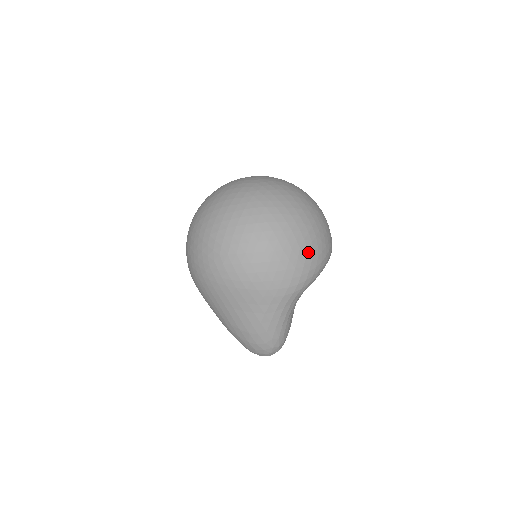
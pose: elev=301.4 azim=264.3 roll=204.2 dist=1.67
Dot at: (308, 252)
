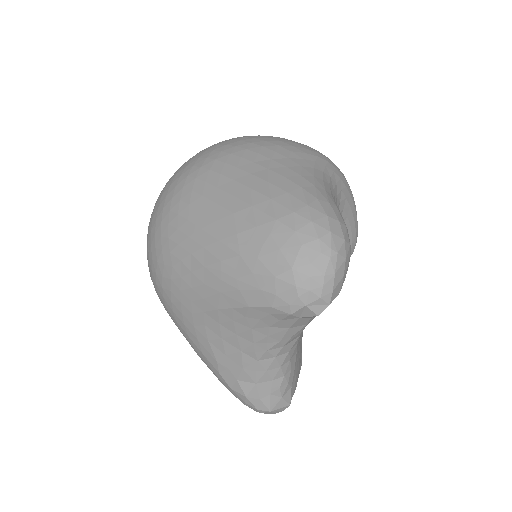
Dot at: occluded
